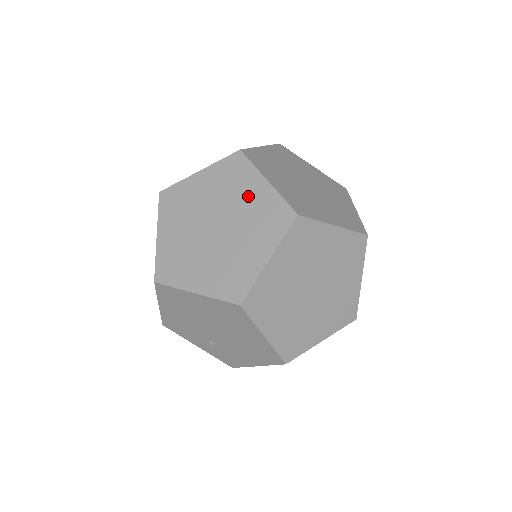
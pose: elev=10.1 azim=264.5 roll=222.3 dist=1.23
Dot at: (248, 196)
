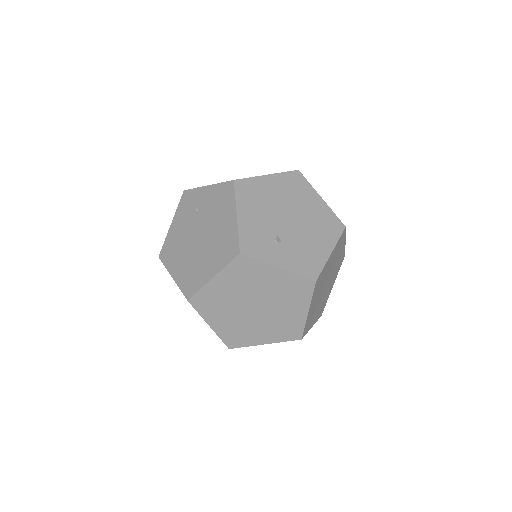
Dot at: occluded
